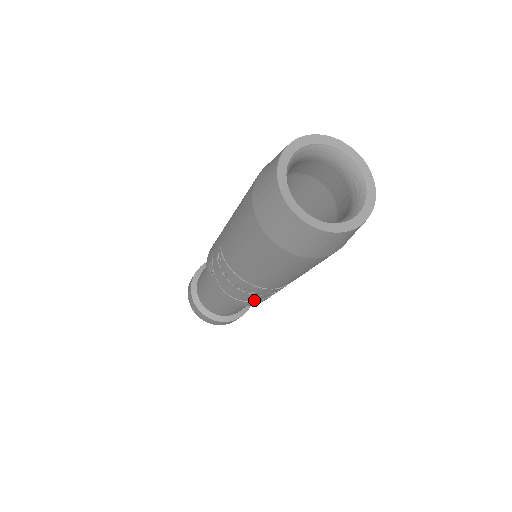
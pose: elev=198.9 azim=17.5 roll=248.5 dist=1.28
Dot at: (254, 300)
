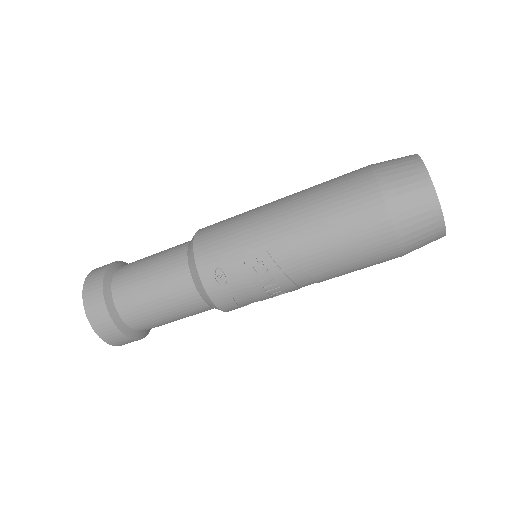
Dot at: occluded
